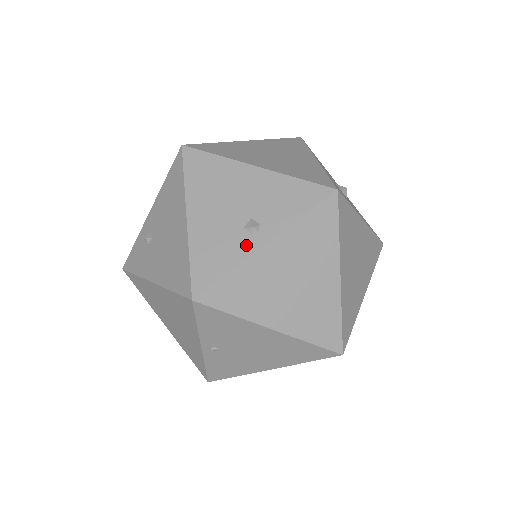
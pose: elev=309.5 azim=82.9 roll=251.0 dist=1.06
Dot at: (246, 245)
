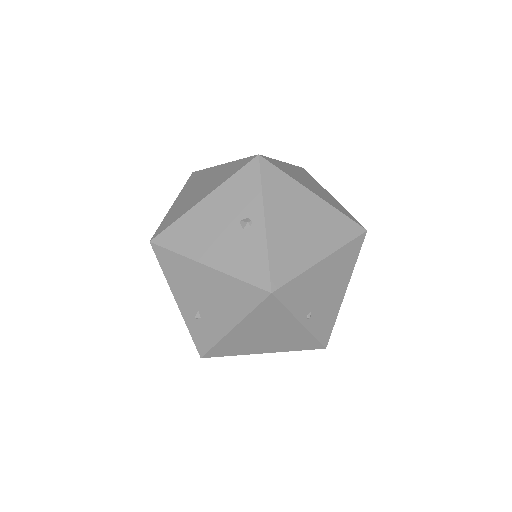
Dot at: (256, 235)
